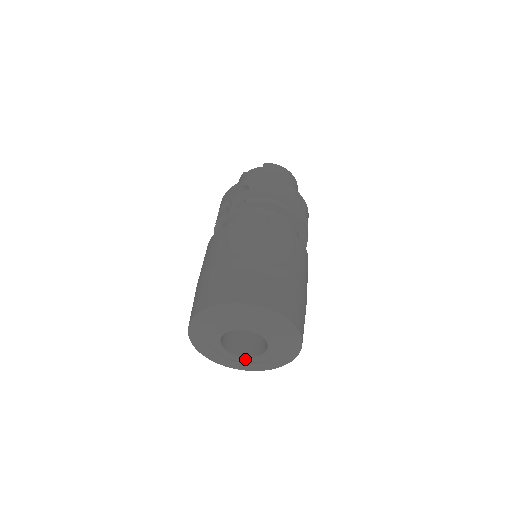
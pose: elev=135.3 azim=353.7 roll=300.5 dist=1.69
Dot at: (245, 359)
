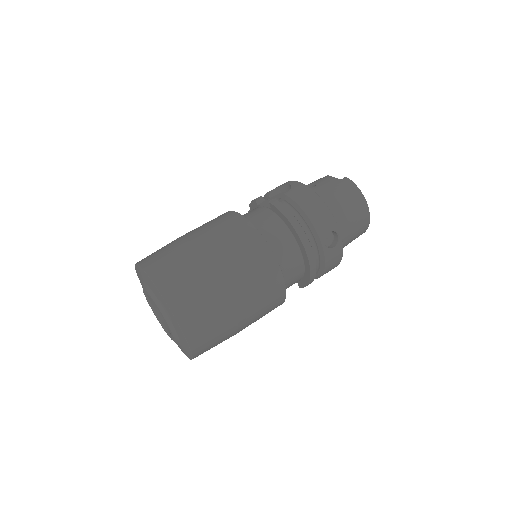
Dot at: (164, 328)
